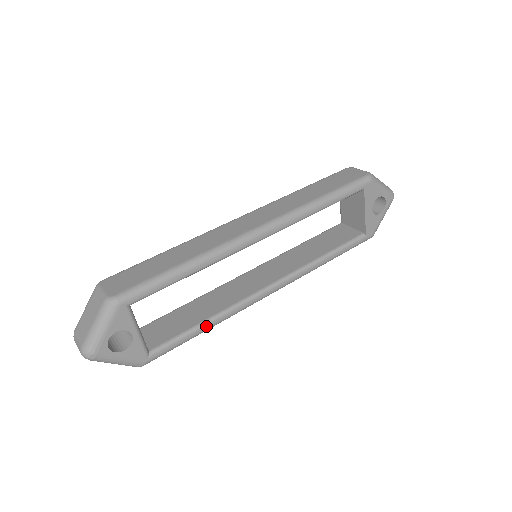
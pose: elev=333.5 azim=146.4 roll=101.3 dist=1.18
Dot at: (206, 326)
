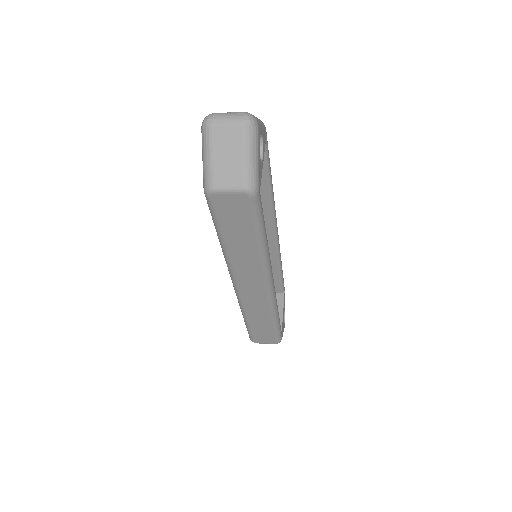
Dot at: (266, 238)
